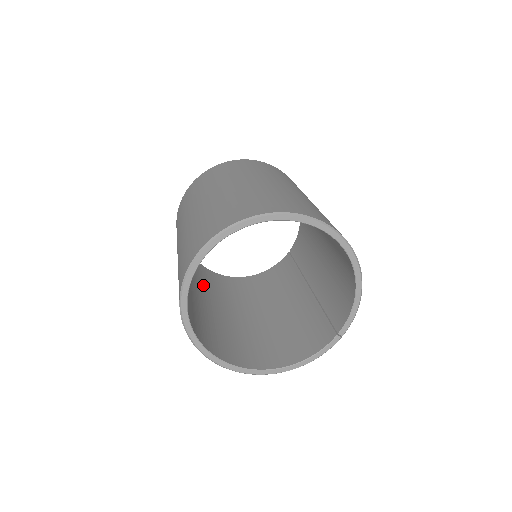
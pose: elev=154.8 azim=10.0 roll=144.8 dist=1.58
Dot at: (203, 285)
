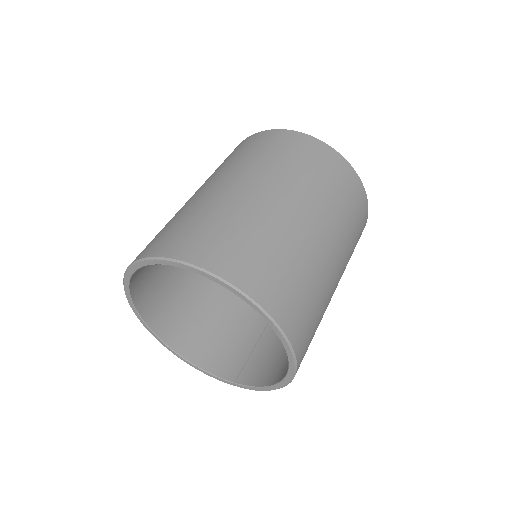
Dot at: occluded
